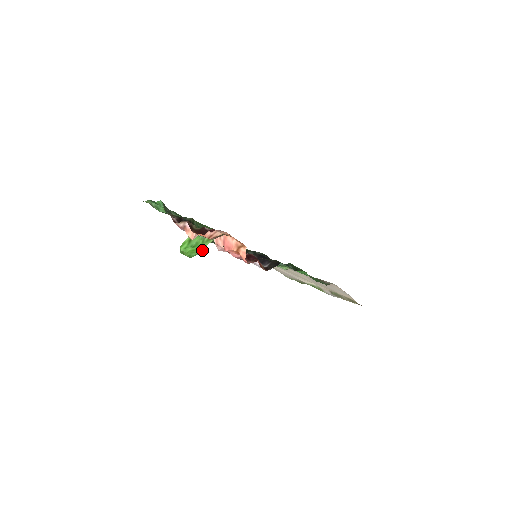
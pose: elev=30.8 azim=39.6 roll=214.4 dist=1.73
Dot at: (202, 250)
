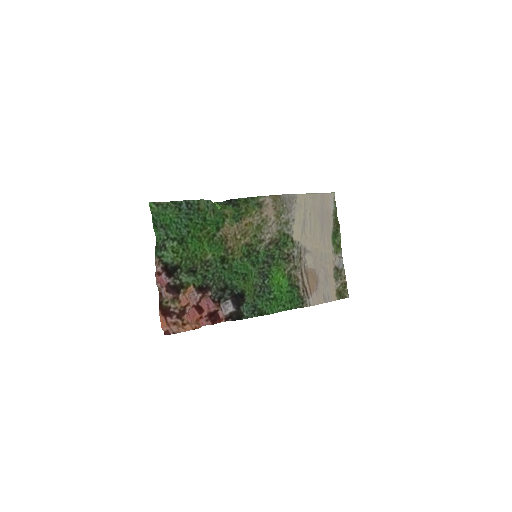
Dot at: (223, 205)
